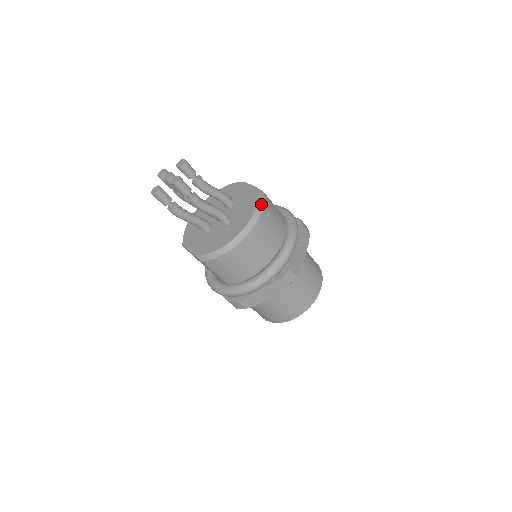
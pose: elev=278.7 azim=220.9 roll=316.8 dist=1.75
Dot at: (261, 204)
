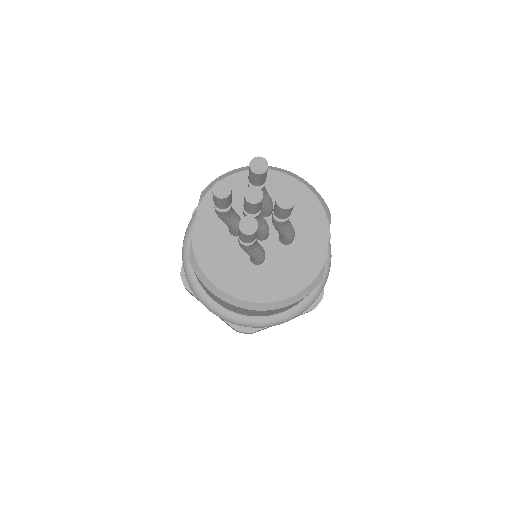
Dot at: (300, 297)
